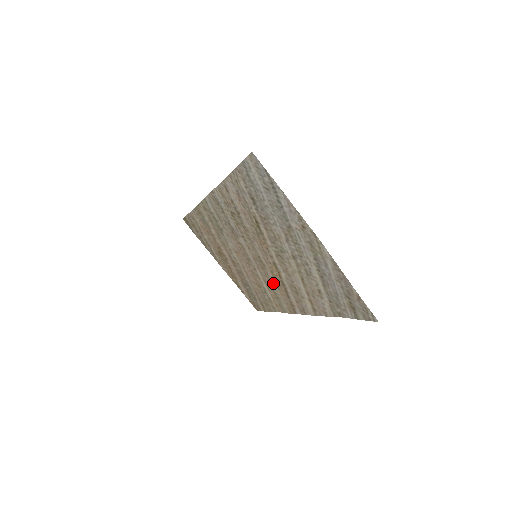
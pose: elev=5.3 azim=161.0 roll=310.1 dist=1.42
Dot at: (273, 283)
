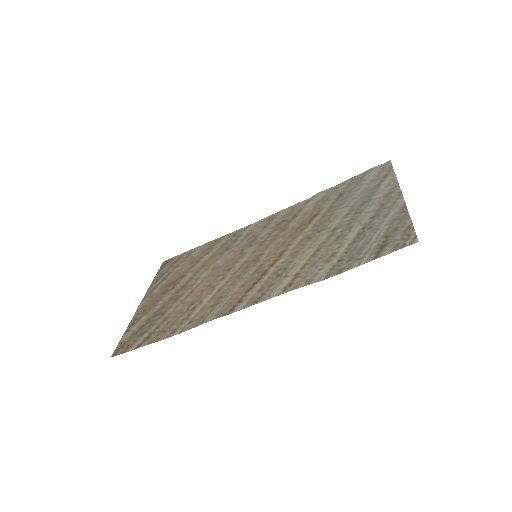
Dot at: (240, 282)
